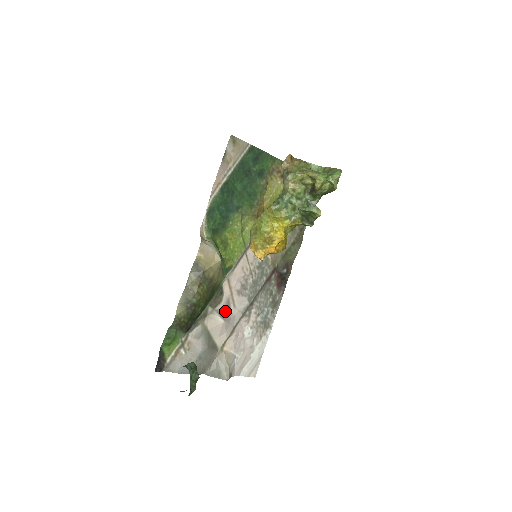
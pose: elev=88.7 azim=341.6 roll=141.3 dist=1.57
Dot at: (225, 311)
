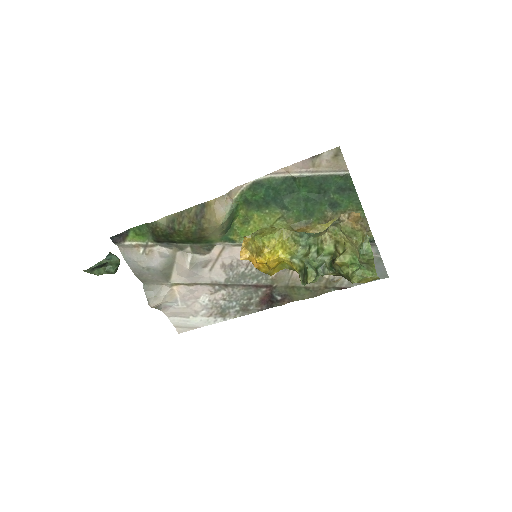
Dot at: (199, 264)
